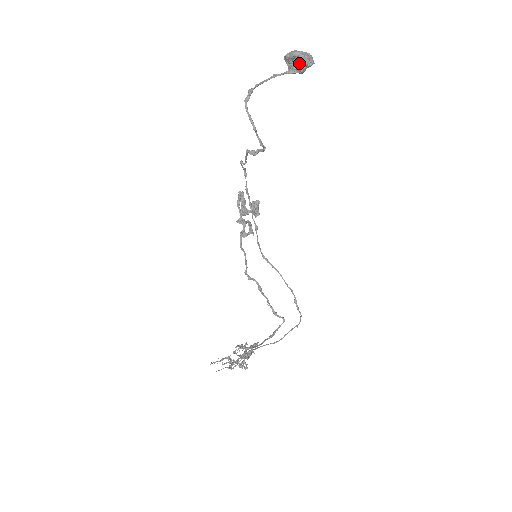
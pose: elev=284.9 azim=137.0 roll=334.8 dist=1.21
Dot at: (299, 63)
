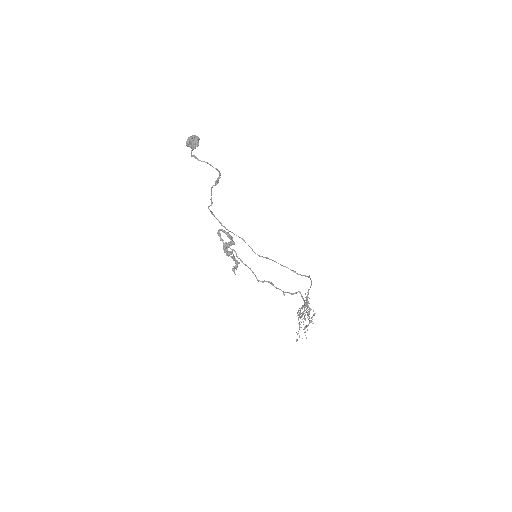
Dot at: (195, 141)
